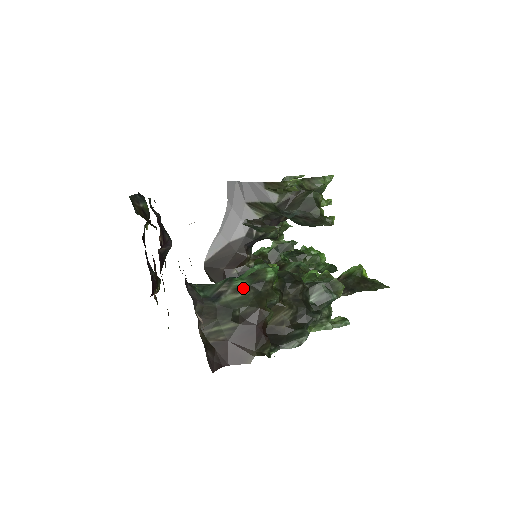
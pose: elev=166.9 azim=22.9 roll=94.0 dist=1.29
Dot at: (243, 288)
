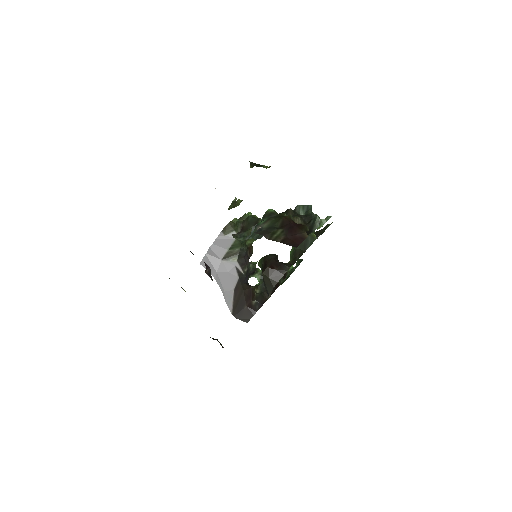
Dot at: (266, 220)
